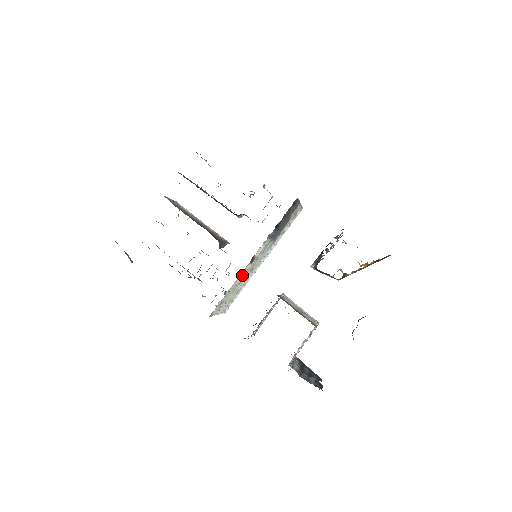
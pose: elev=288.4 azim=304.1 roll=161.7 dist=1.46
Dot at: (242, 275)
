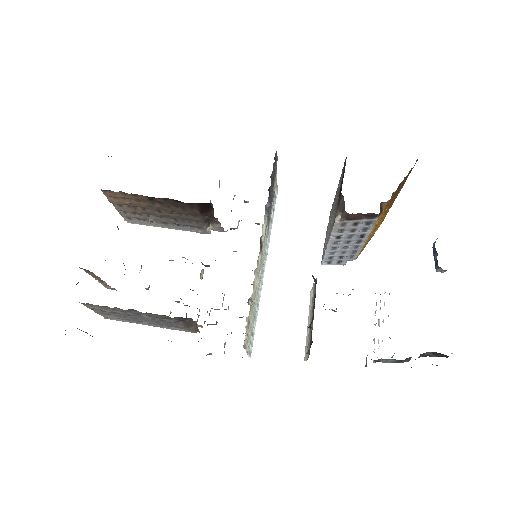
Dot at: (256, 274)
